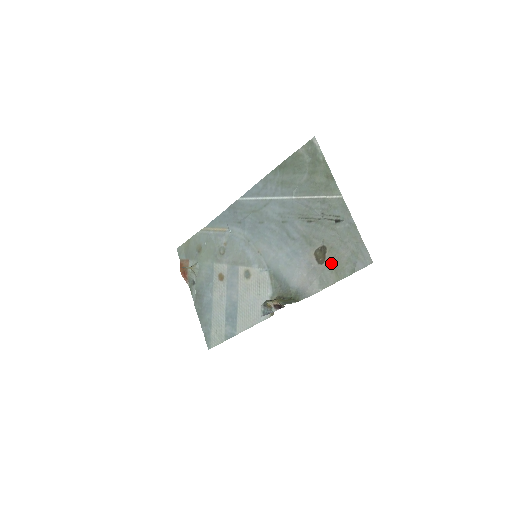
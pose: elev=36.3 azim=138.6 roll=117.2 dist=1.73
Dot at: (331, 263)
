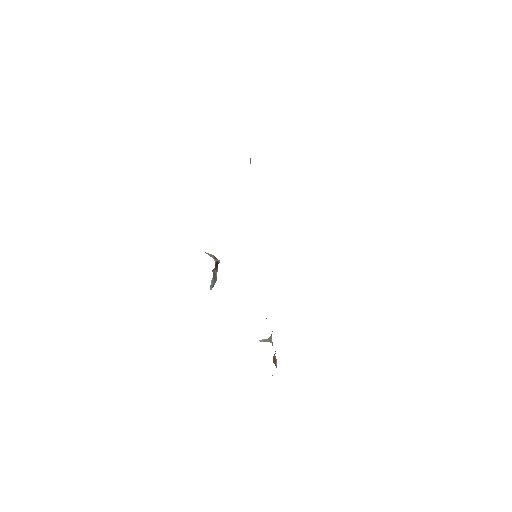
Dot at: occluded
